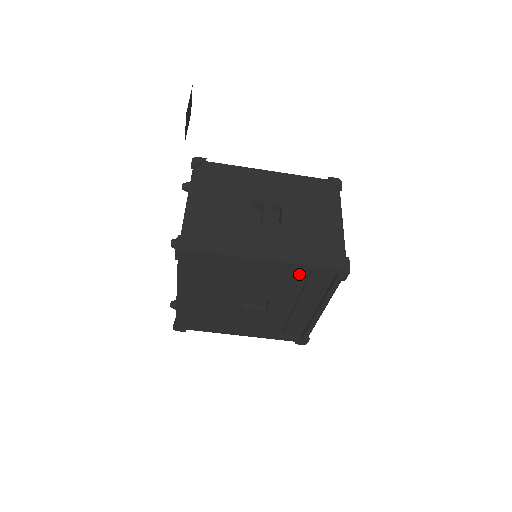
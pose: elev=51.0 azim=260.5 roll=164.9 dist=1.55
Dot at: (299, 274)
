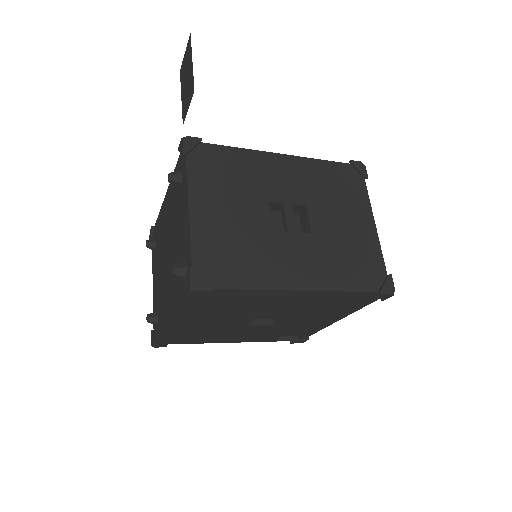
Dot at: (334, 298)
